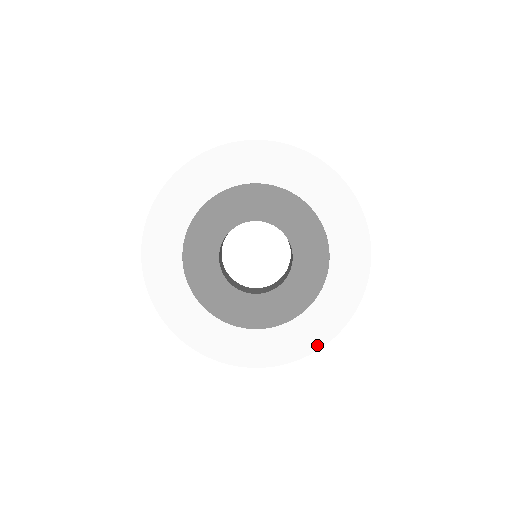
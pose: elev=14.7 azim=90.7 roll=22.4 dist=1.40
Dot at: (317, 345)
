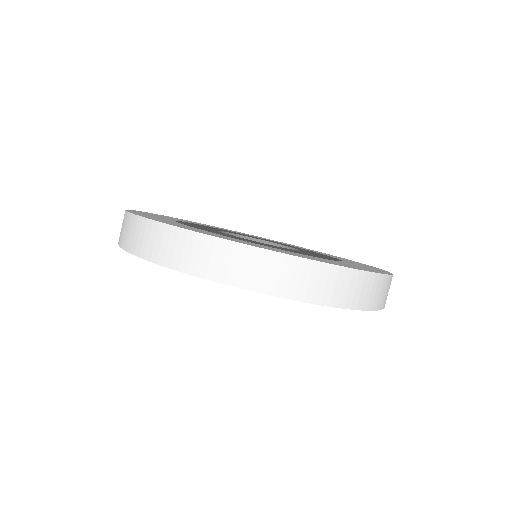
Dot at: occluded
